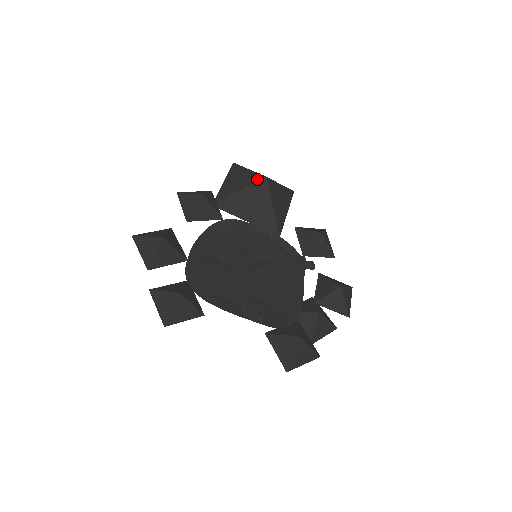
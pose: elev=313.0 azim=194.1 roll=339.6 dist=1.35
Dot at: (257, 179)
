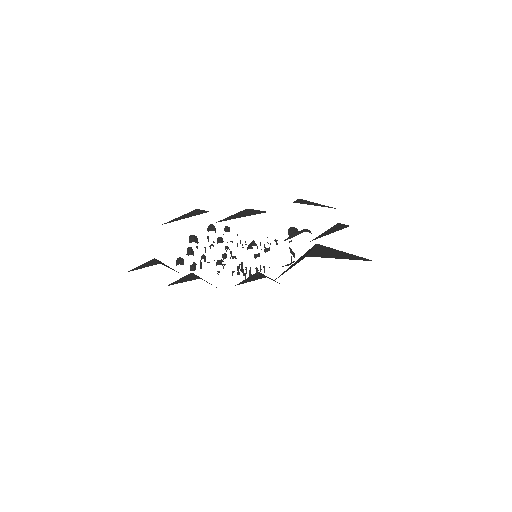
Dot at: occluded
